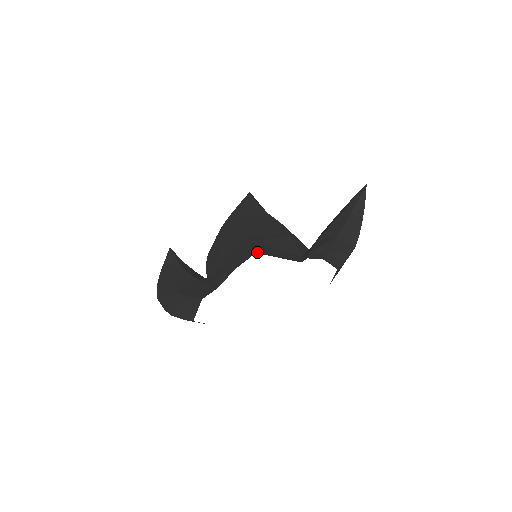
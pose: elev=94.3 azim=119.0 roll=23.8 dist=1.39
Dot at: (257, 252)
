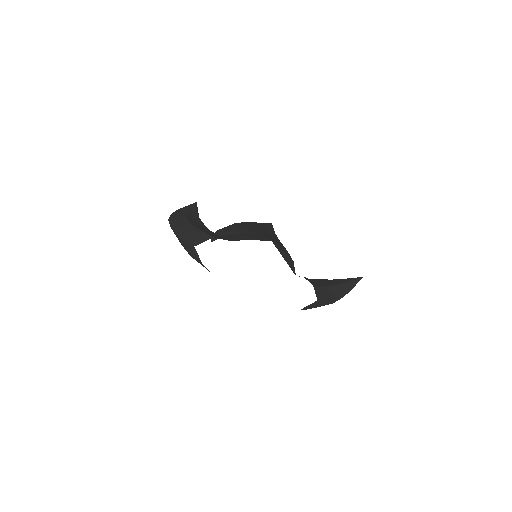
Dot at: occluded
